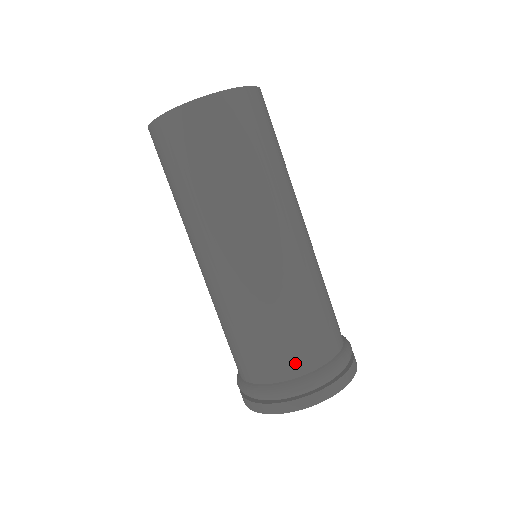
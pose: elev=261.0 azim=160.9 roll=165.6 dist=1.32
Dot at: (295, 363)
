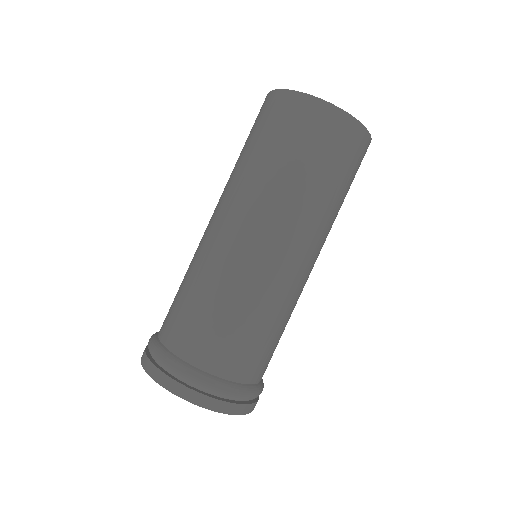
Dot at: (219, 360)
